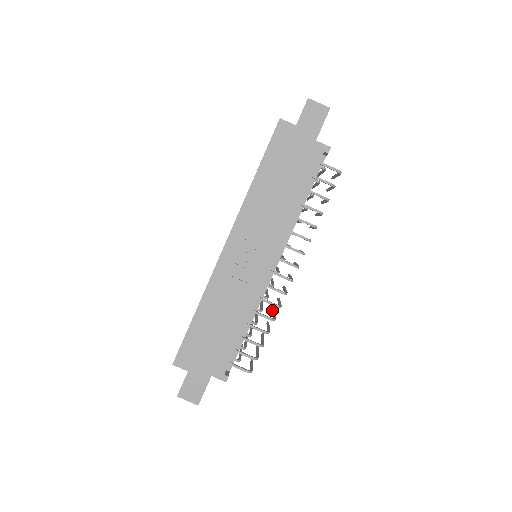
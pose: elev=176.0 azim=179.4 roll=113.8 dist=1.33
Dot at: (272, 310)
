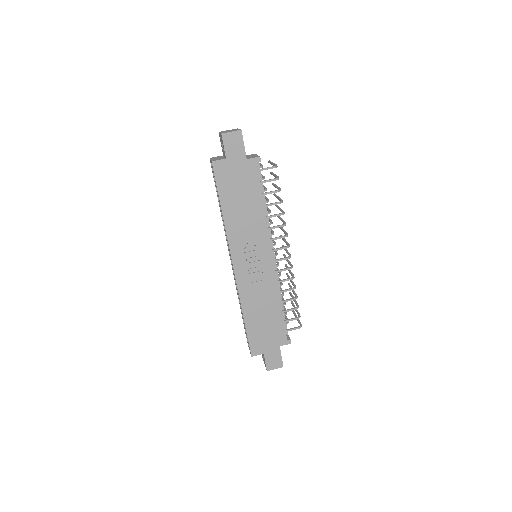
Dot at: occluded
